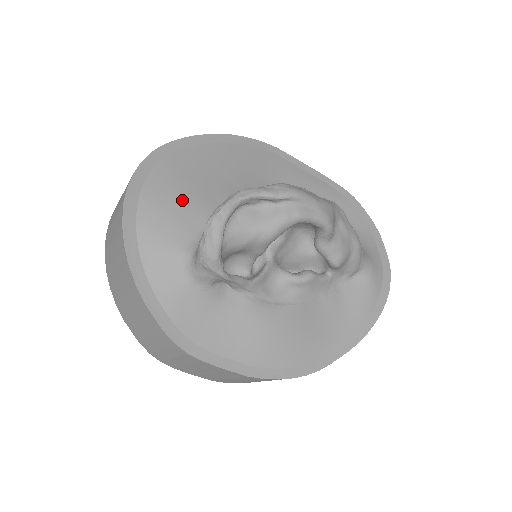
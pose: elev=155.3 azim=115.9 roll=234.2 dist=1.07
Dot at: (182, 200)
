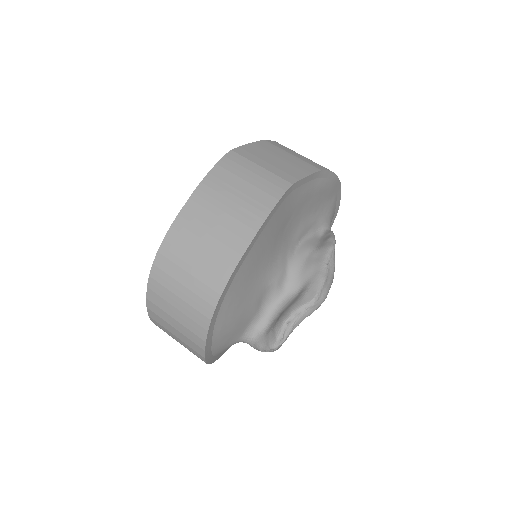
Dot at: (239, 317)
